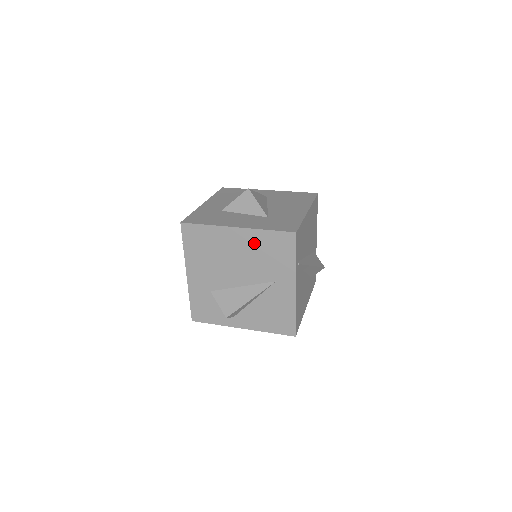
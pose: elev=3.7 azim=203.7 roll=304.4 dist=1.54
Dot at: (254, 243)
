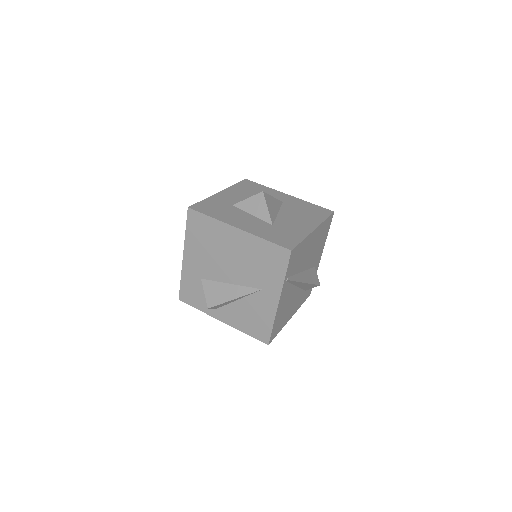
Dot at: (250, 248)
